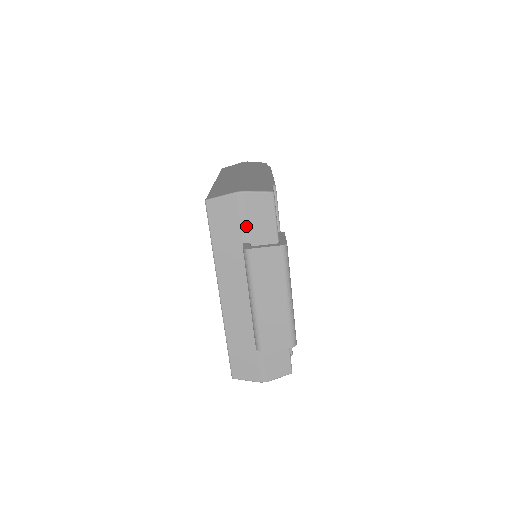
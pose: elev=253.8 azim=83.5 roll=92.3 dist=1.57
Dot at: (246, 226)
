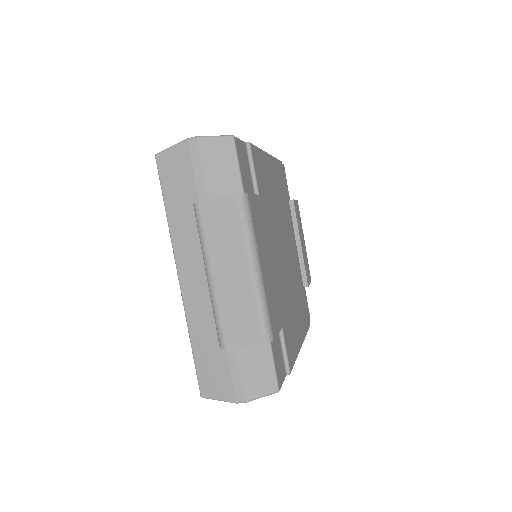
Dot at: (201, 181)
